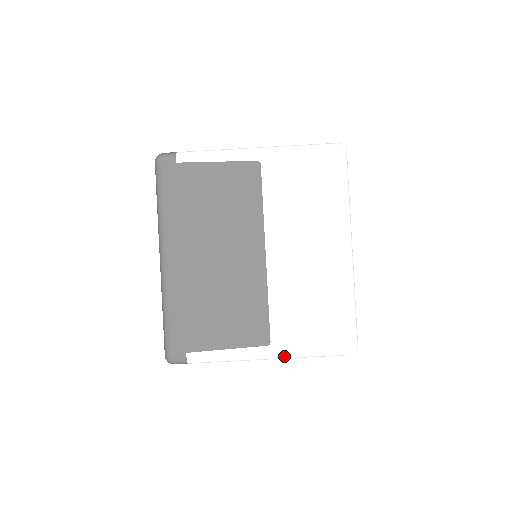
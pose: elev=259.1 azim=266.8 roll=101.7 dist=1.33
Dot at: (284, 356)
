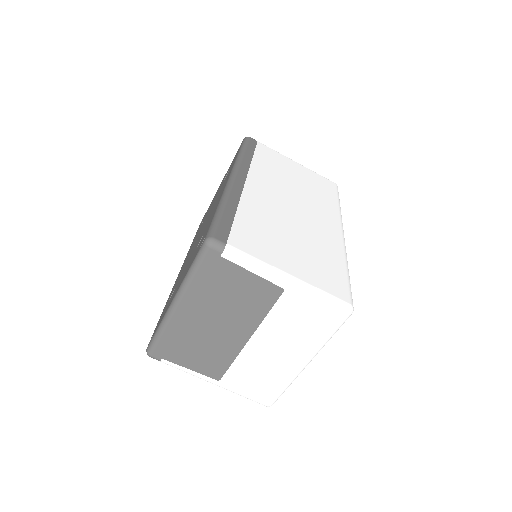
Dot at: (224, 388)
